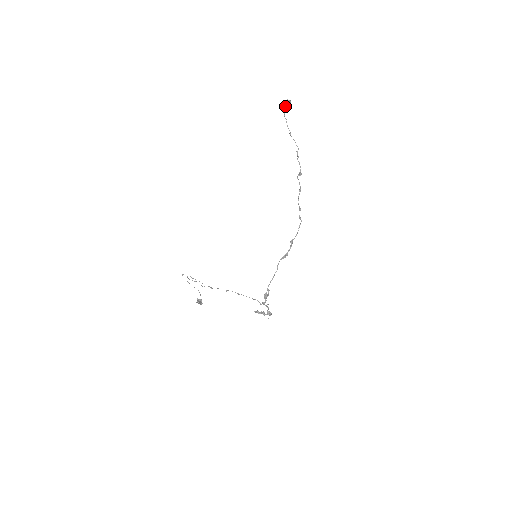
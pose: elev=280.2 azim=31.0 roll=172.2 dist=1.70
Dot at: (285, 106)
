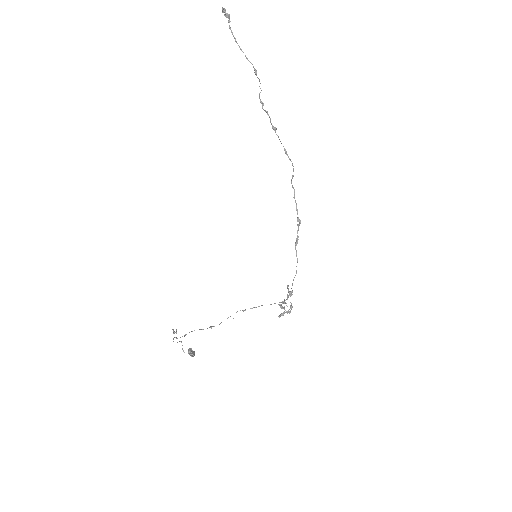
Dot at: (229, 22)
